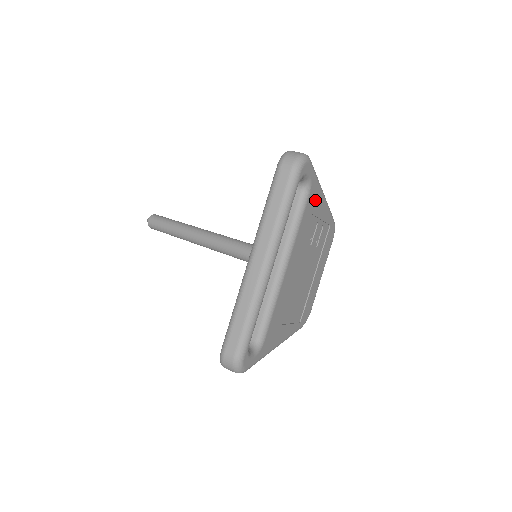
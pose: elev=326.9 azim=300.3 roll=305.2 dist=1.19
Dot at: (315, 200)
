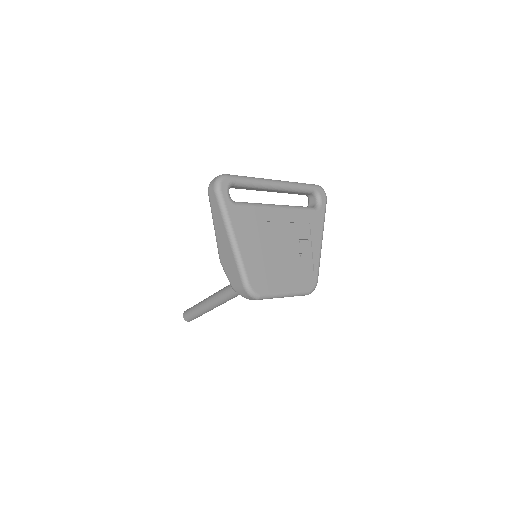
Dot at: (316, 224)
